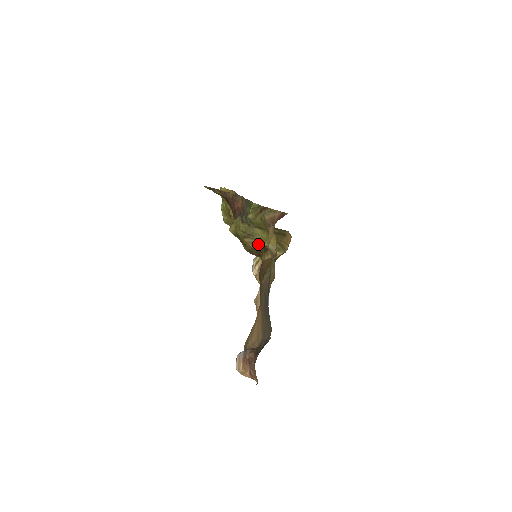
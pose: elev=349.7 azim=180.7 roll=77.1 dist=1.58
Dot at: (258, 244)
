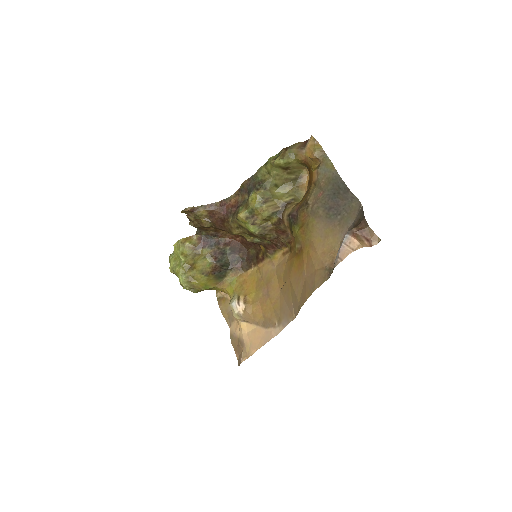
Dot at: (277, 205)
